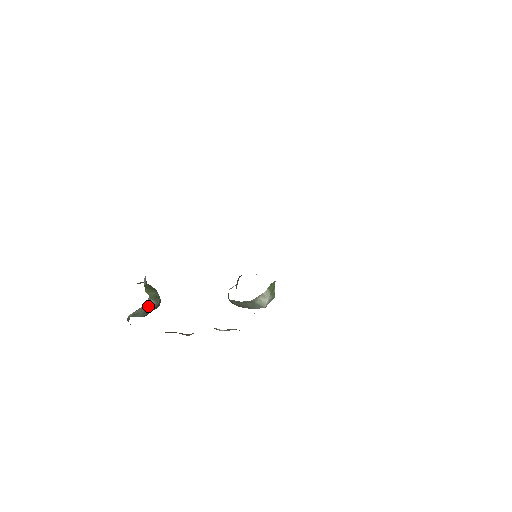
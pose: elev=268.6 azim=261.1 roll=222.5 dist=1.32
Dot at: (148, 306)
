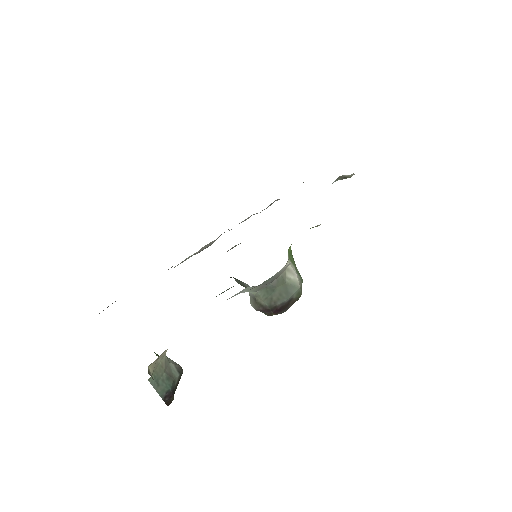
Dot at: (169, 366)
